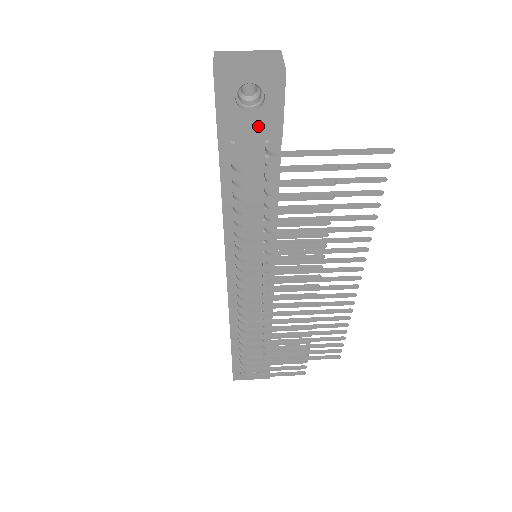
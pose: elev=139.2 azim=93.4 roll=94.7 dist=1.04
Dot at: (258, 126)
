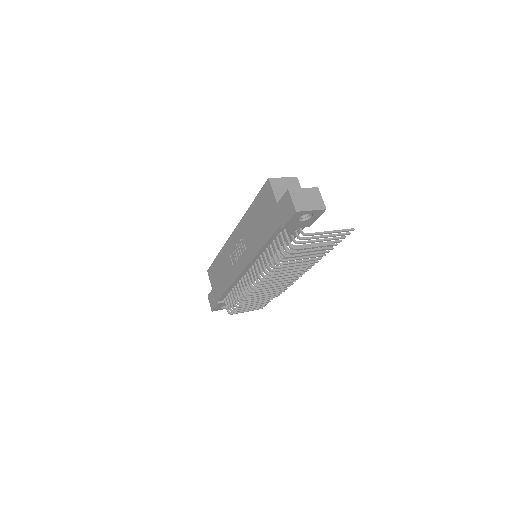
Dot at: (302, 225)
